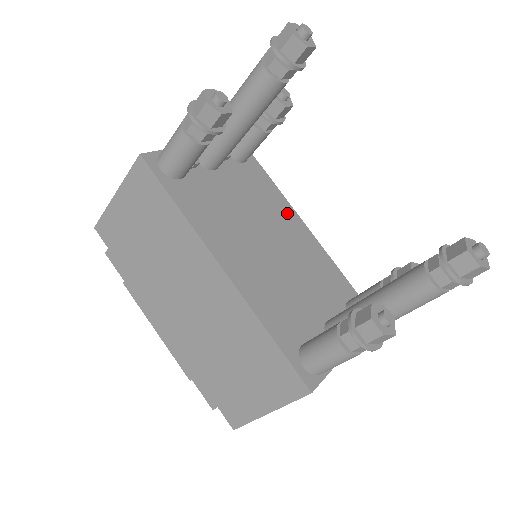
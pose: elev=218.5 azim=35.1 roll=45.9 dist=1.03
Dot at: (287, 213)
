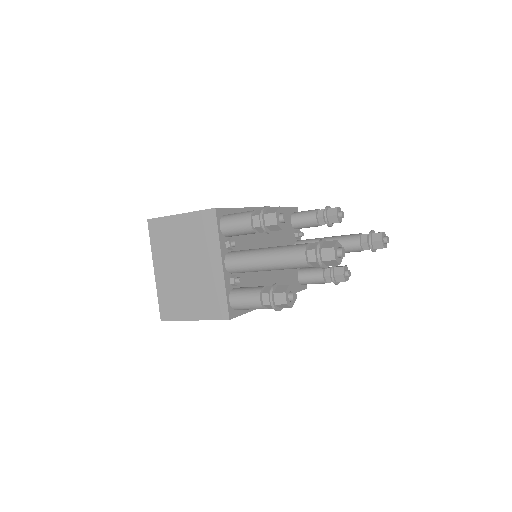
Dot at: occluded
